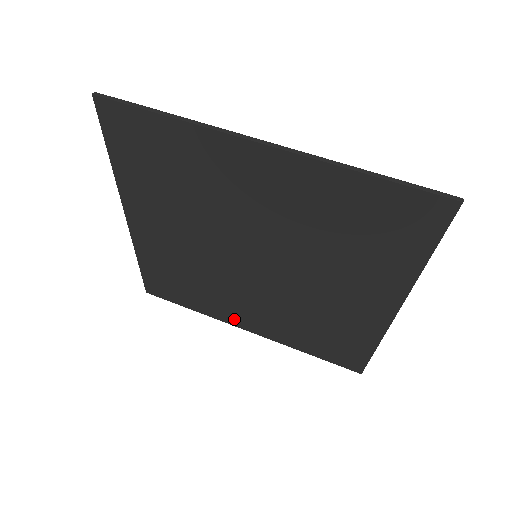
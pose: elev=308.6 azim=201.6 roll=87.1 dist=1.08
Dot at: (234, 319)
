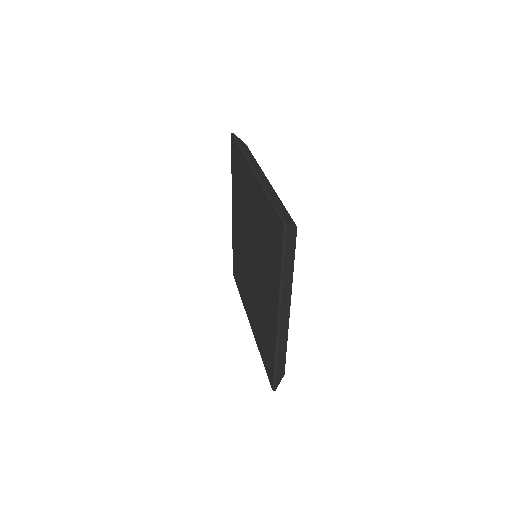
Dot at: (247, 310)
